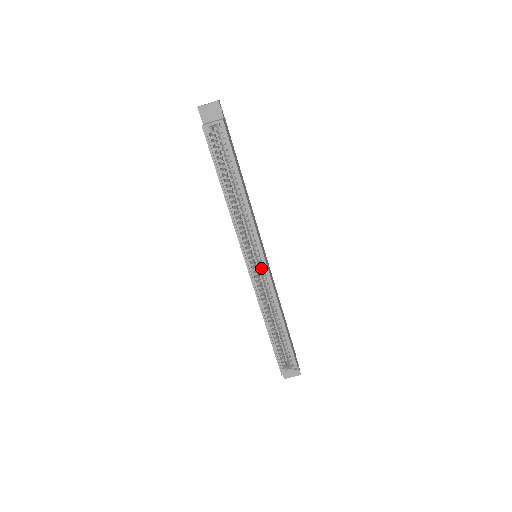
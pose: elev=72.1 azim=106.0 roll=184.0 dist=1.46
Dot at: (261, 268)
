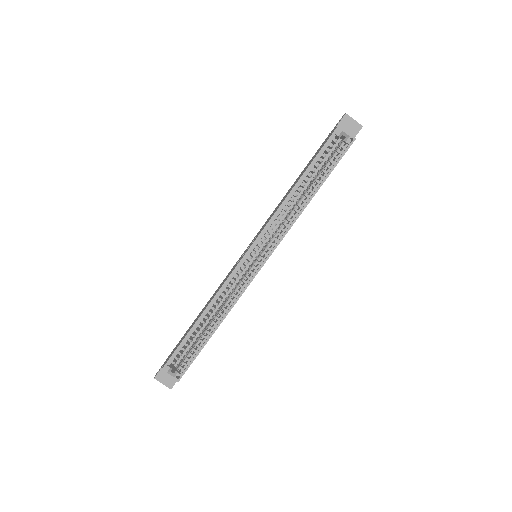
Dot at: (253, 267)
